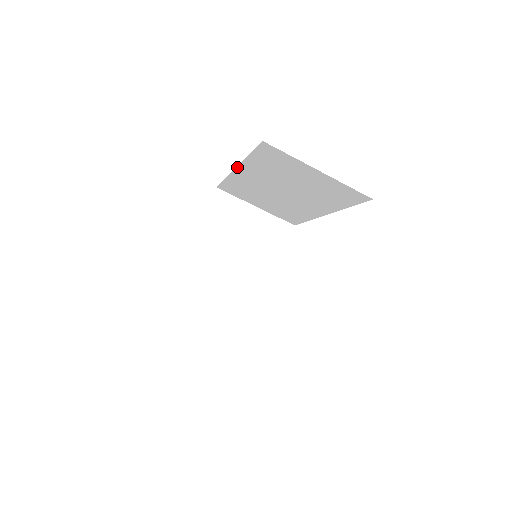
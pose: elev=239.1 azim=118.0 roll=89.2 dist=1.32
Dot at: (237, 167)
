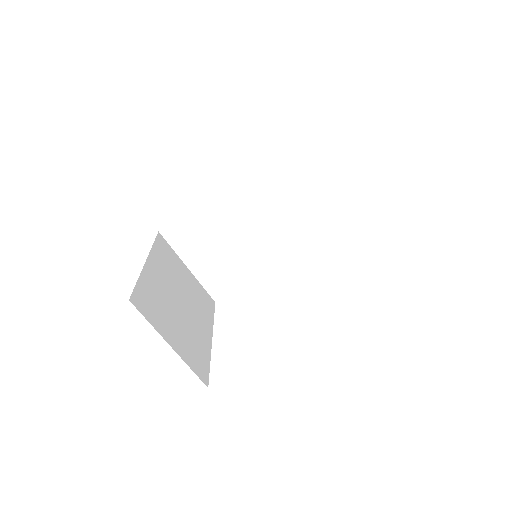
Dot at: (232, 184)
